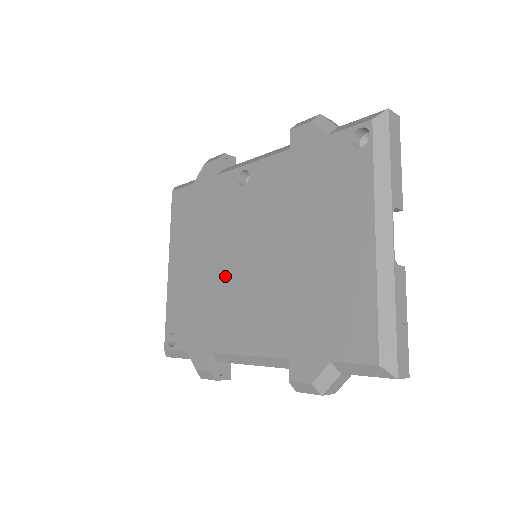
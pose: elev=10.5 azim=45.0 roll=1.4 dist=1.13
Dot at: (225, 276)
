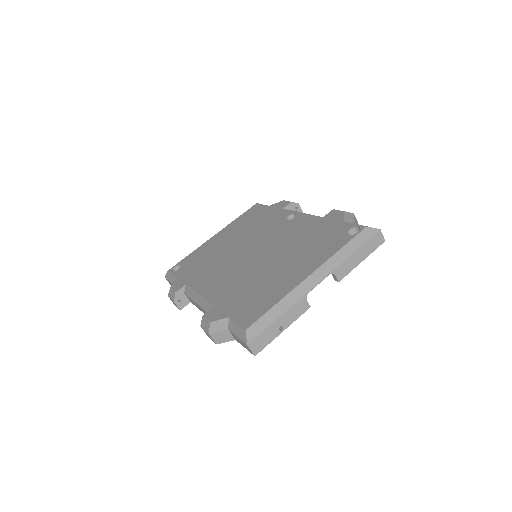
Dot at: (232, 254)
